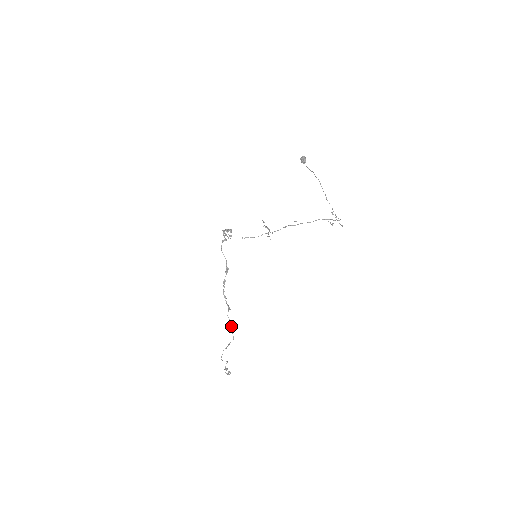
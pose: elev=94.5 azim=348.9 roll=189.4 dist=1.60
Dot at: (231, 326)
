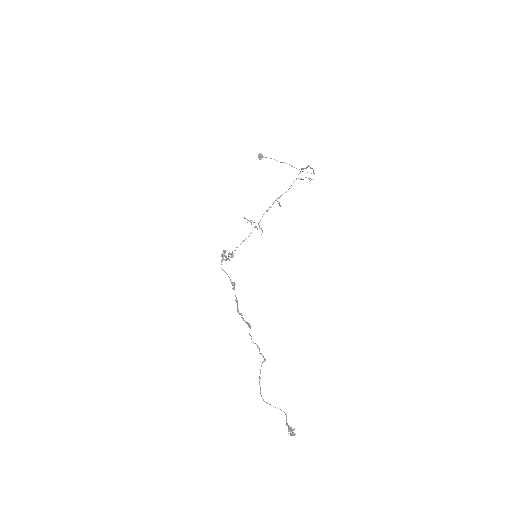
Dot at: (256, 344)
